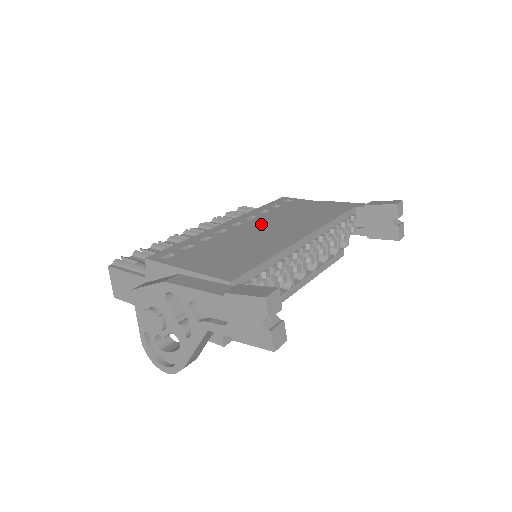
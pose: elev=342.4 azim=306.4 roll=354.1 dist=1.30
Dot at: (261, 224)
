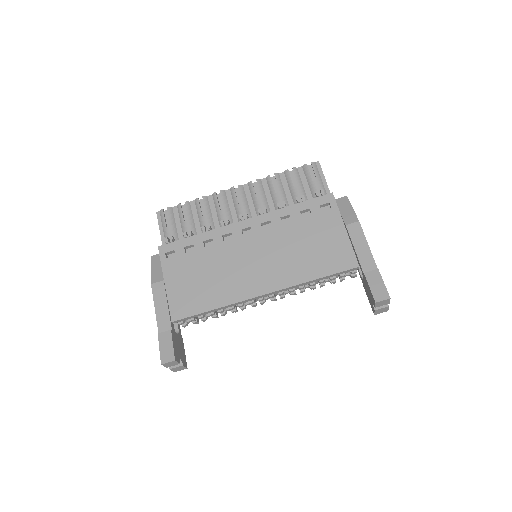
Dot at: (260, 246)
